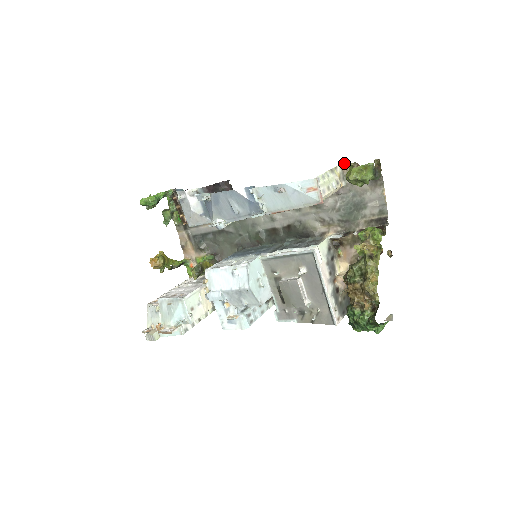
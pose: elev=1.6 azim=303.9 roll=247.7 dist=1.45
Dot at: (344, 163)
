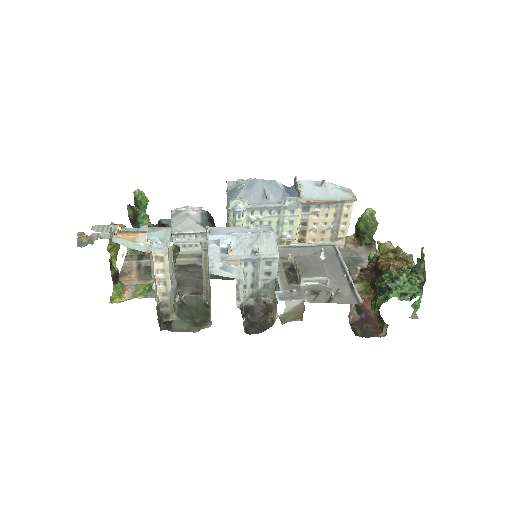
Dot at: occluded
